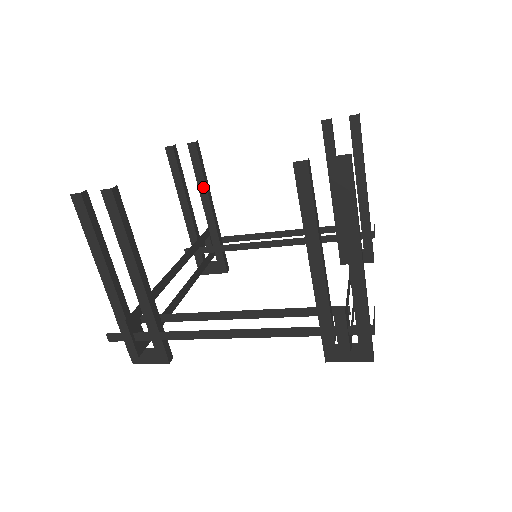
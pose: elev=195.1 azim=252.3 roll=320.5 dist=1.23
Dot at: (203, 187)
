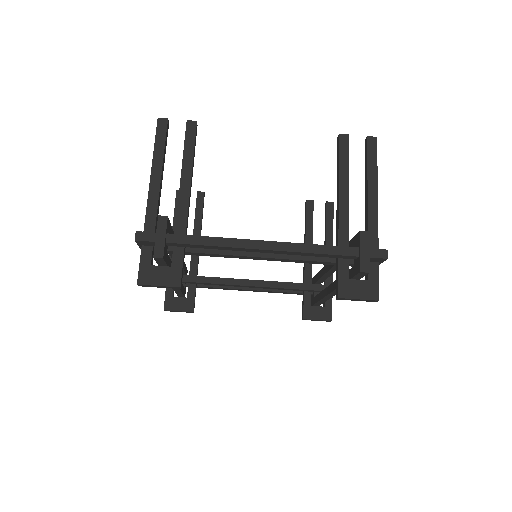
Dot at: (198, 228)
